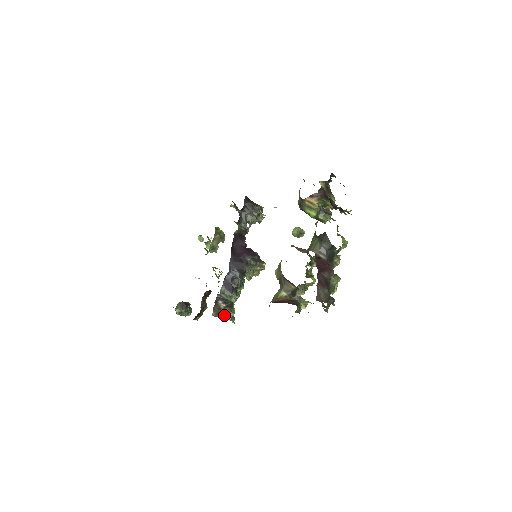
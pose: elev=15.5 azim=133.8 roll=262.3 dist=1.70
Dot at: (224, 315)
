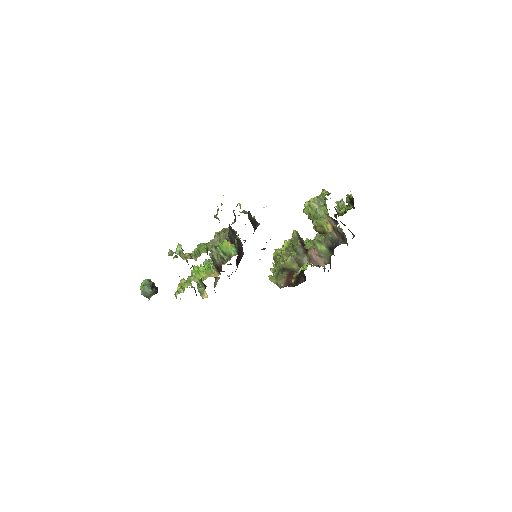
Dot at: (215, 285)
